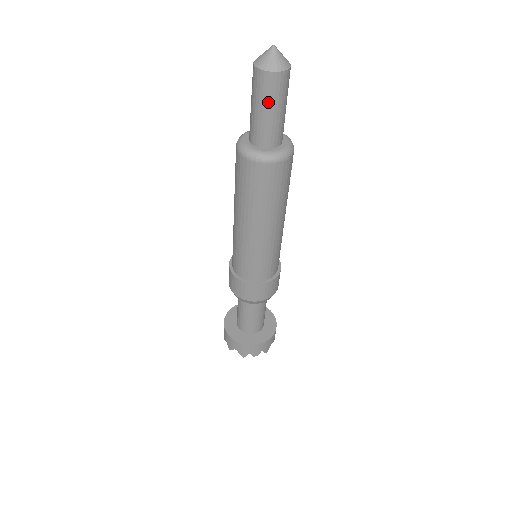
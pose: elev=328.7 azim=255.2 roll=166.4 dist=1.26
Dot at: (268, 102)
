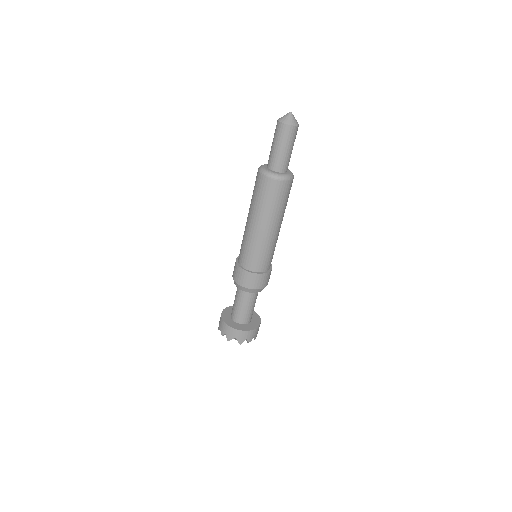
Dot at: (287, 143)
